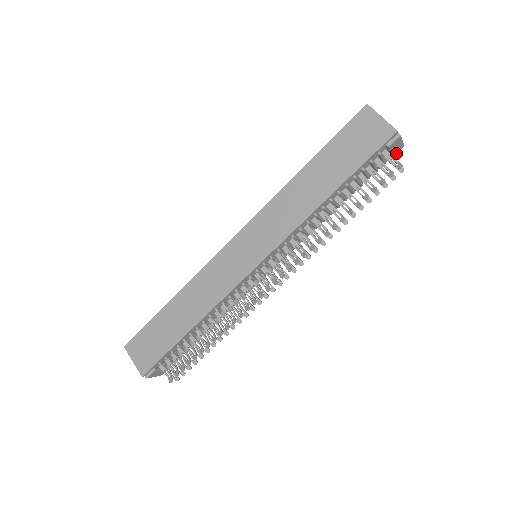
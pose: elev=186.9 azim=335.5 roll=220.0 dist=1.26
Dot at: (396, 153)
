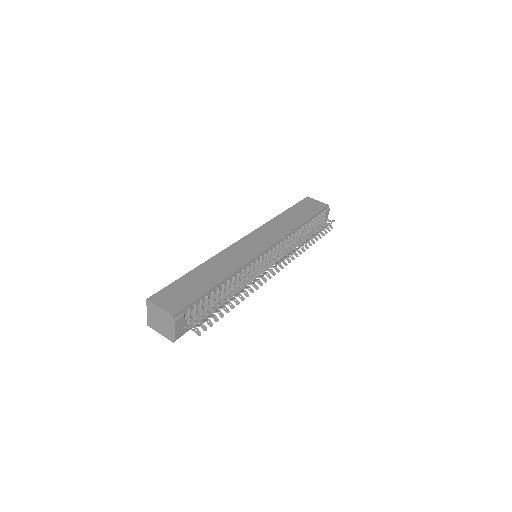
Dot at: occluded
